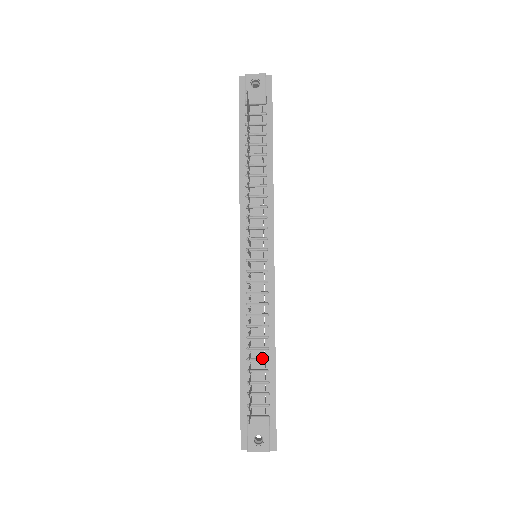
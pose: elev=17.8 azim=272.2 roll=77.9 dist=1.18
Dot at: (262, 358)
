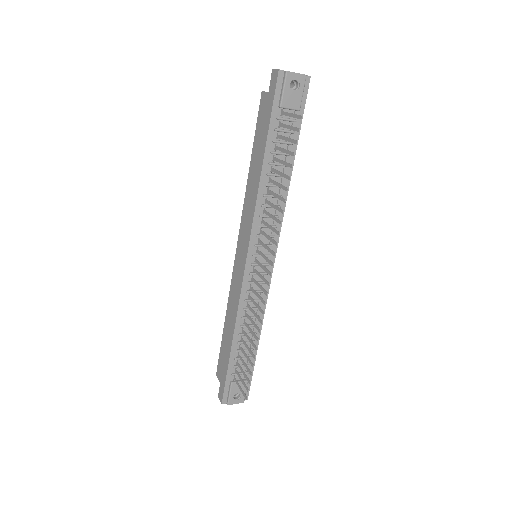
Dot at: occluded
